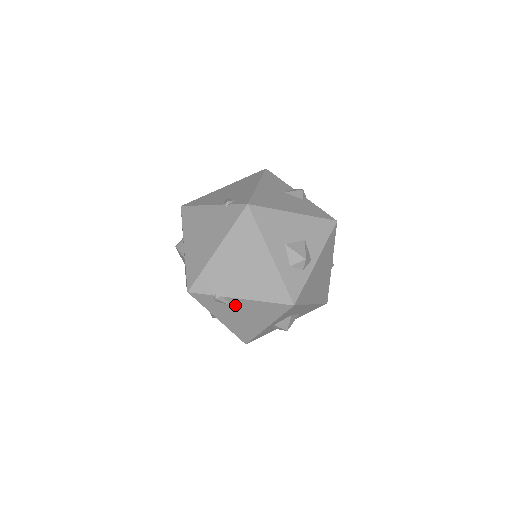
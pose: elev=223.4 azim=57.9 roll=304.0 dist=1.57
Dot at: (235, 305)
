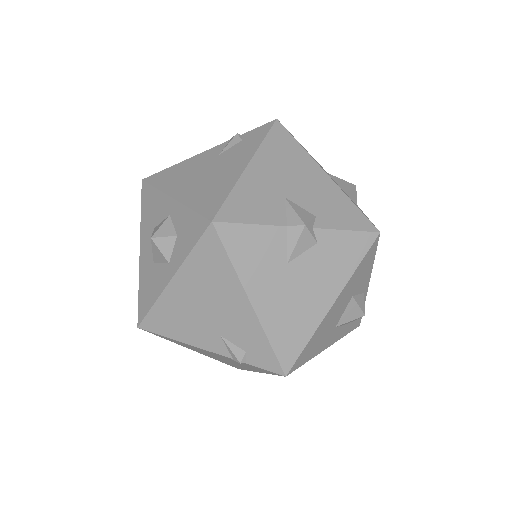
Dot at: occluded
